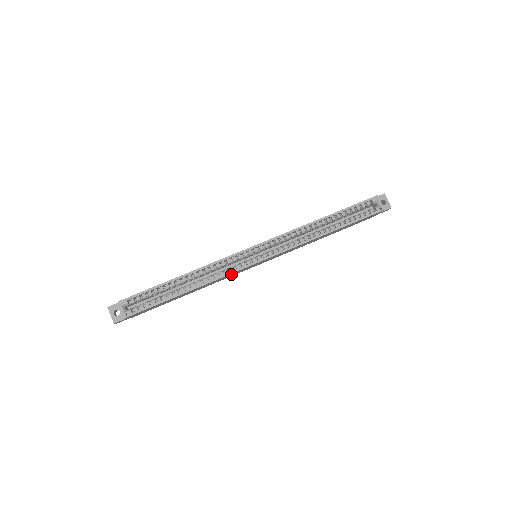
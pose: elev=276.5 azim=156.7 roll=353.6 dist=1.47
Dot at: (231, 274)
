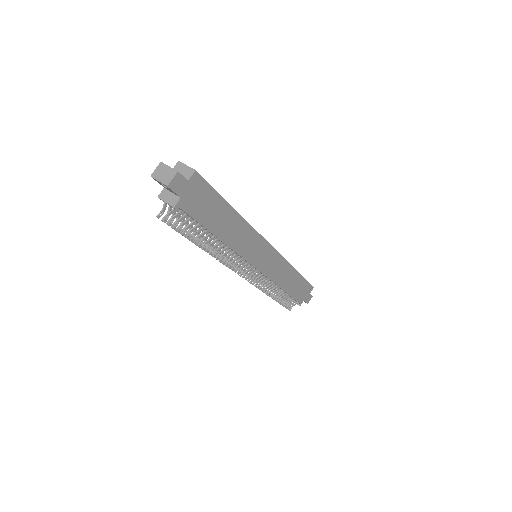
Dot at: (254, 240)
